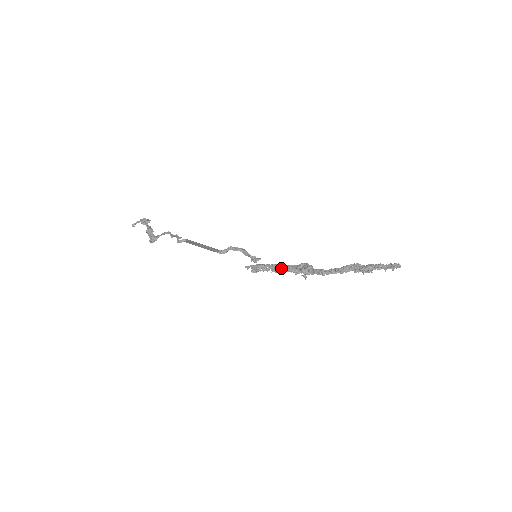
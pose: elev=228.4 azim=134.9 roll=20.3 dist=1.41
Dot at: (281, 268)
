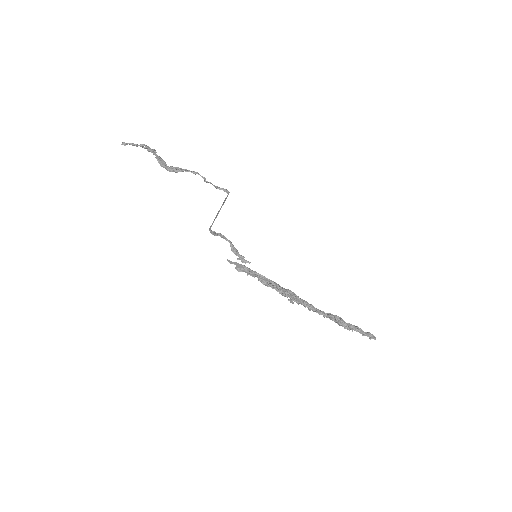
Dot at: (270, 282)
